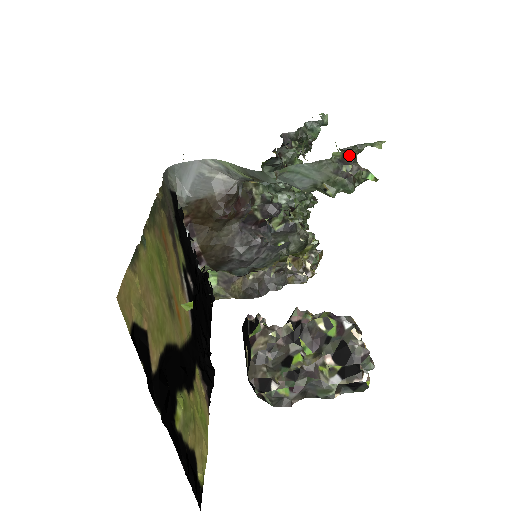
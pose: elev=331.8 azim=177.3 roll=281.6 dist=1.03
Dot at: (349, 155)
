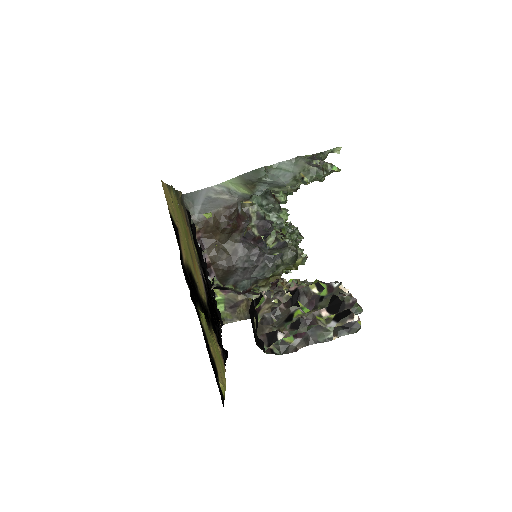
Dot at: (317, 157)
